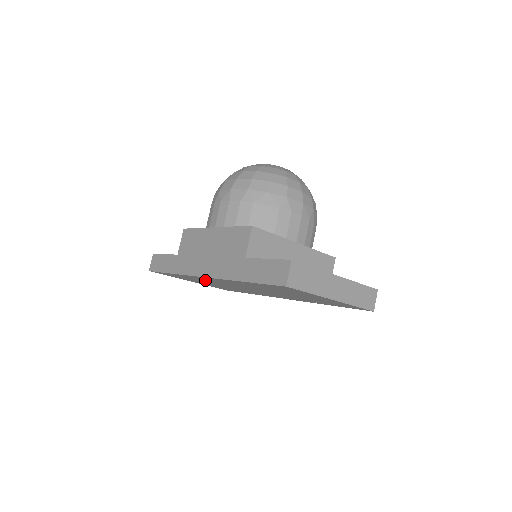
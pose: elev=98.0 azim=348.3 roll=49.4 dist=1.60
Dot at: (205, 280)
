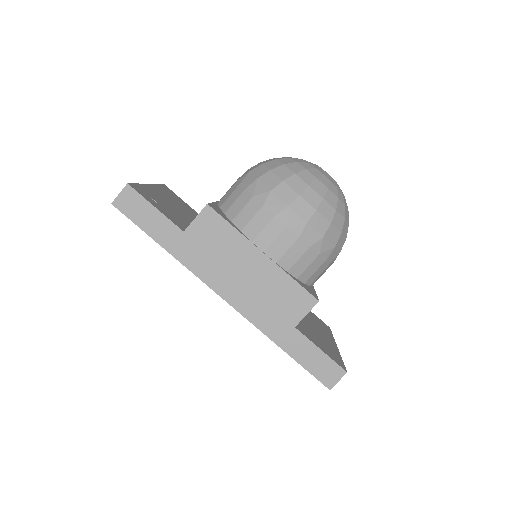
Dot at: occluded
